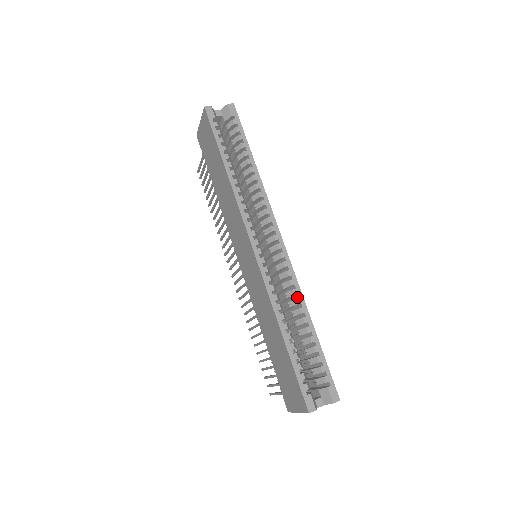
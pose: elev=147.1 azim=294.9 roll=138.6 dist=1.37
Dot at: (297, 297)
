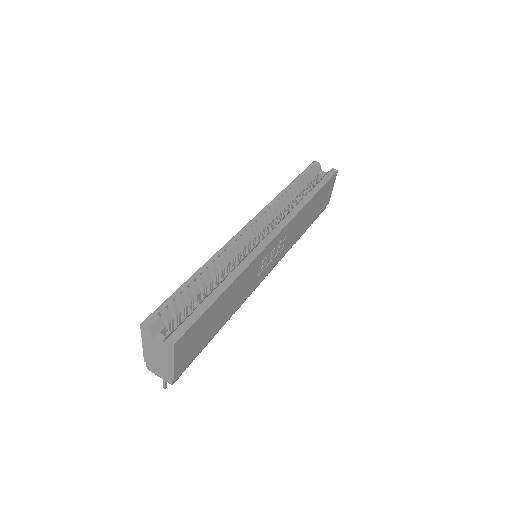
Dot at: (241, 270)
